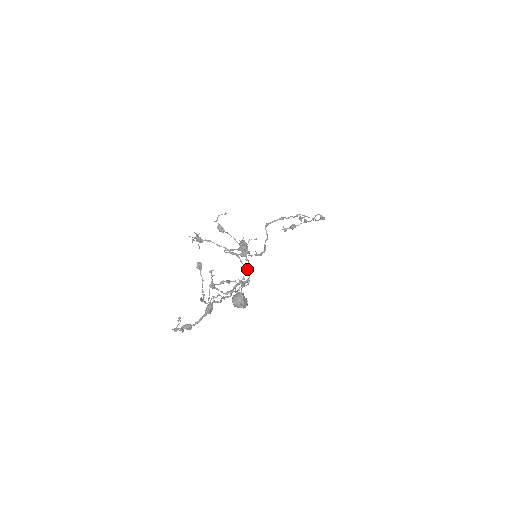
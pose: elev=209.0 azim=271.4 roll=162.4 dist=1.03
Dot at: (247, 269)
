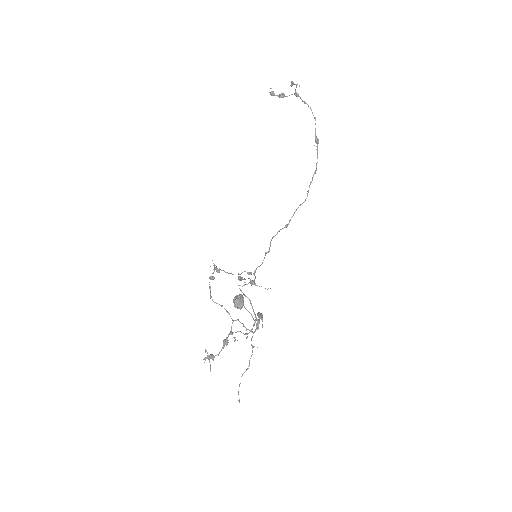
Dot at: (258, 328)
